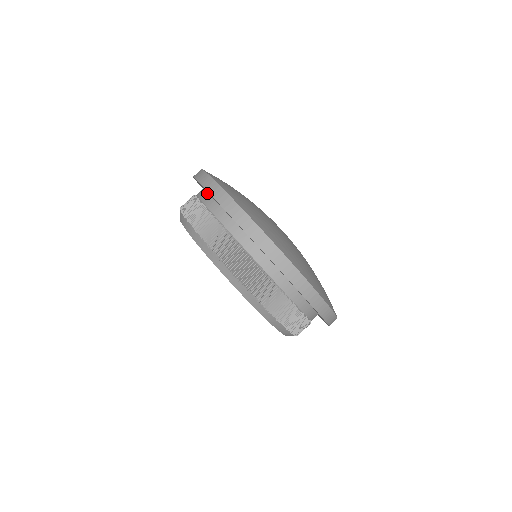
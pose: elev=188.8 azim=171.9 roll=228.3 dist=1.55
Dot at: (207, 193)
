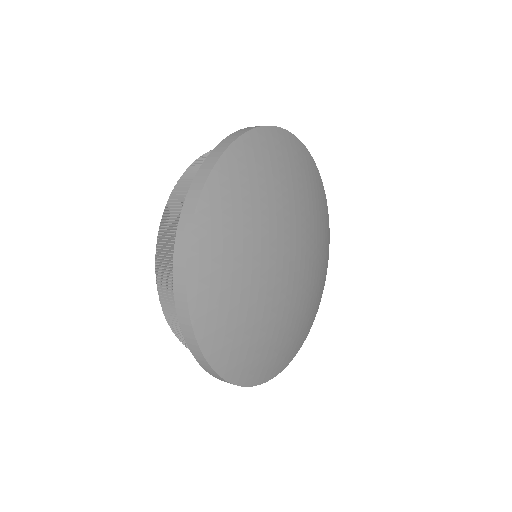
Dot at: occluded
